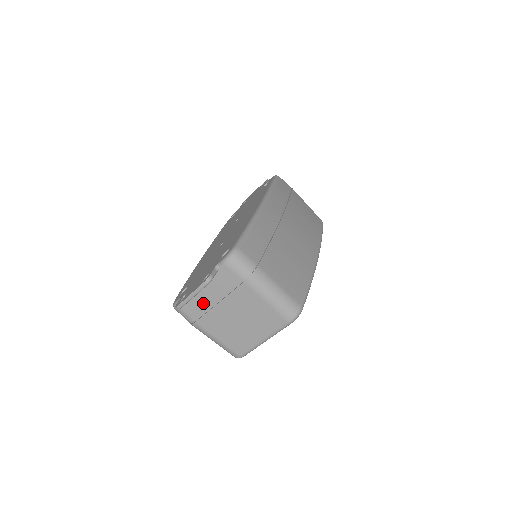
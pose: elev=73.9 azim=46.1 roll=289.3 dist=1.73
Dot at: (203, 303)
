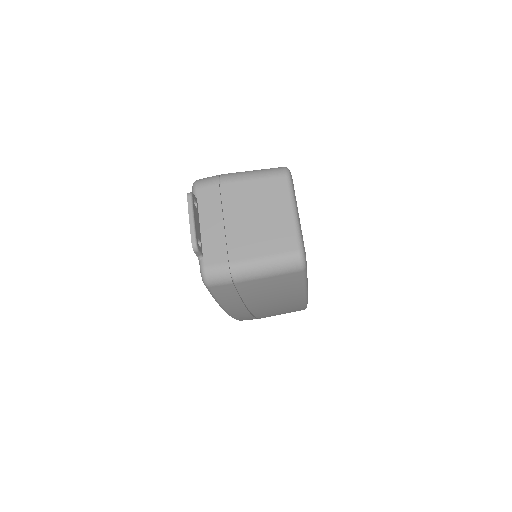
Dot at: (216, 237)
